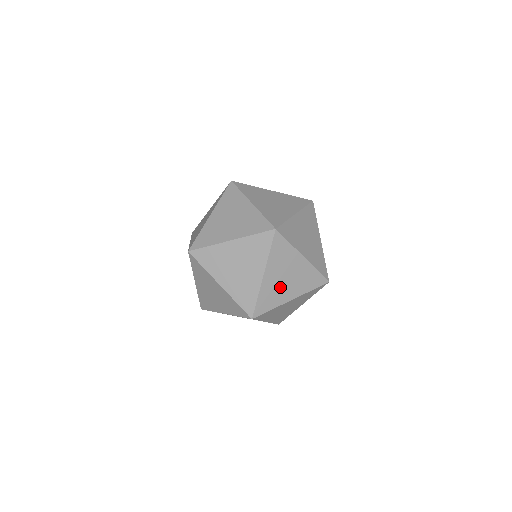
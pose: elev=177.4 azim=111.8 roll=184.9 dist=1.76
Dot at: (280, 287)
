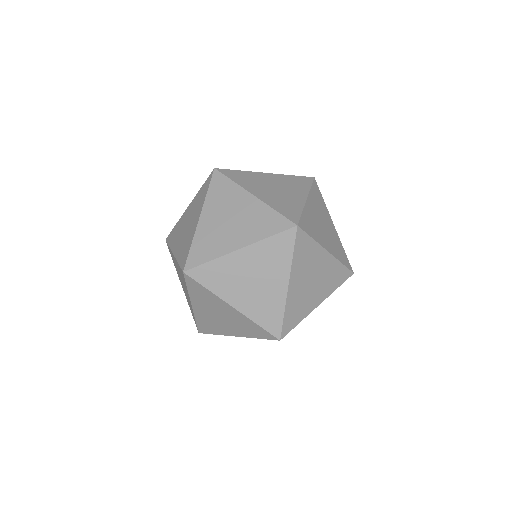
Dot at: (319, 227)
